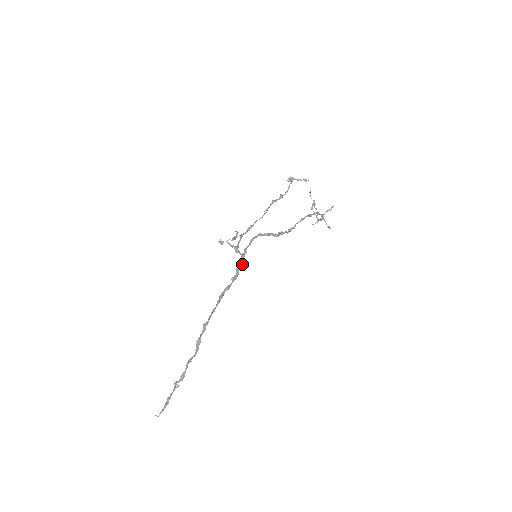
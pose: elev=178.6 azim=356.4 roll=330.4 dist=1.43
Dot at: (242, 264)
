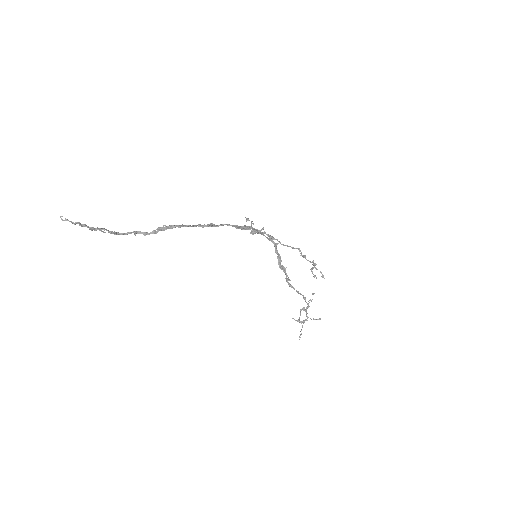
Dot at: (255, 230)
